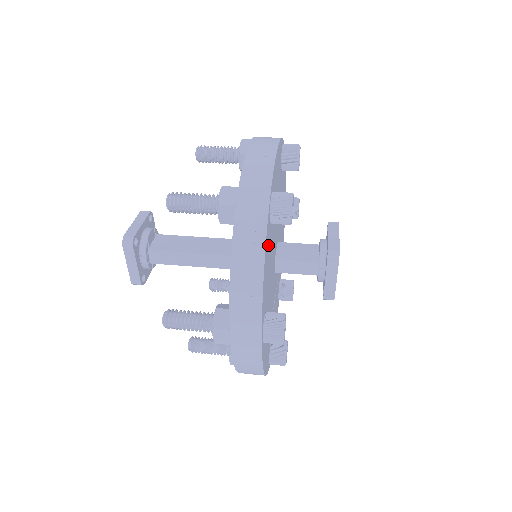
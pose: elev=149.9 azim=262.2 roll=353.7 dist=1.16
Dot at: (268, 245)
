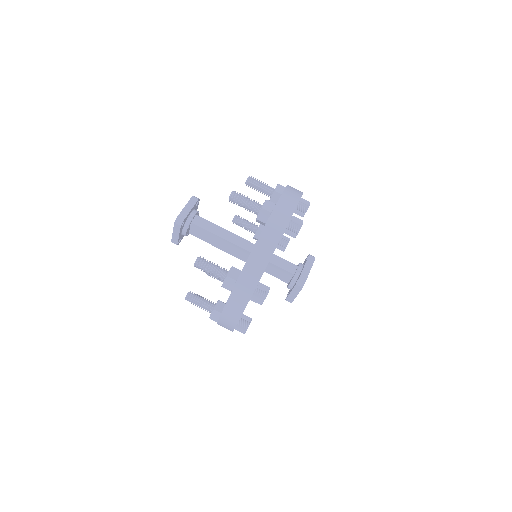
Dot at: occluded
